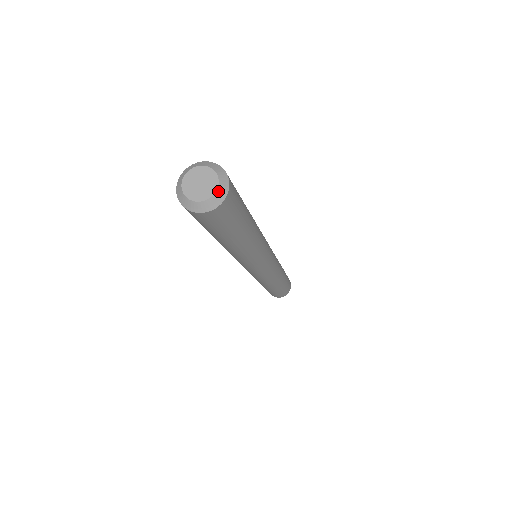
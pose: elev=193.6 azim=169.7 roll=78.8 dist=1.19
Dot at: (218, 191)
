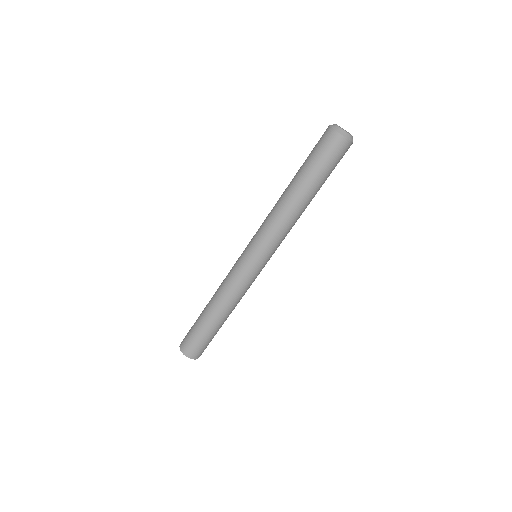
Dot at: occluded
